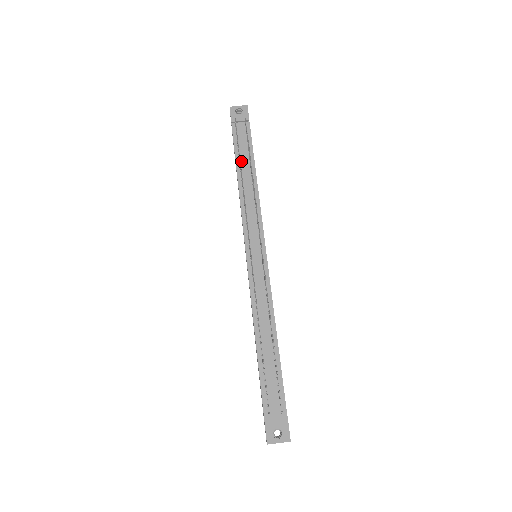
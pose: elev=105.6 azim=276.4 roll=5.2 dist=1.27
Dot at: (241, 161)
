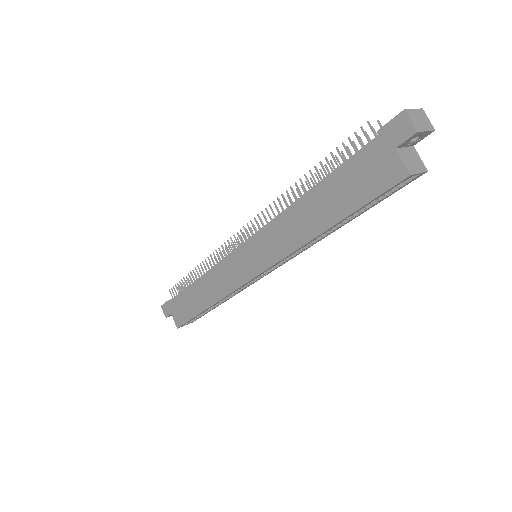
Dot at: occluded
